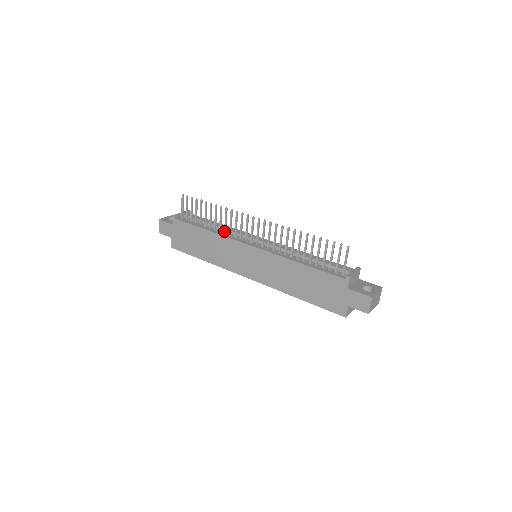
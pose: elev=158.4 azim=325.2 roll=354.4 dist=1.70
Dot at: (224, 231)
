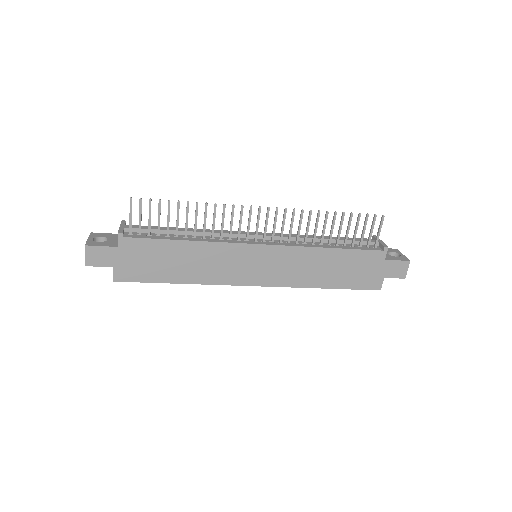
Dot at: (212, 236)
